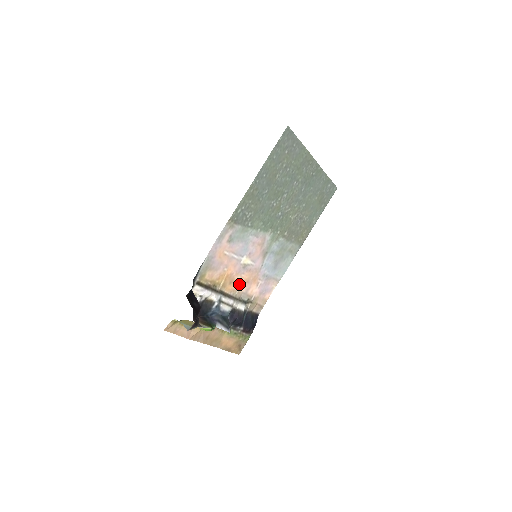
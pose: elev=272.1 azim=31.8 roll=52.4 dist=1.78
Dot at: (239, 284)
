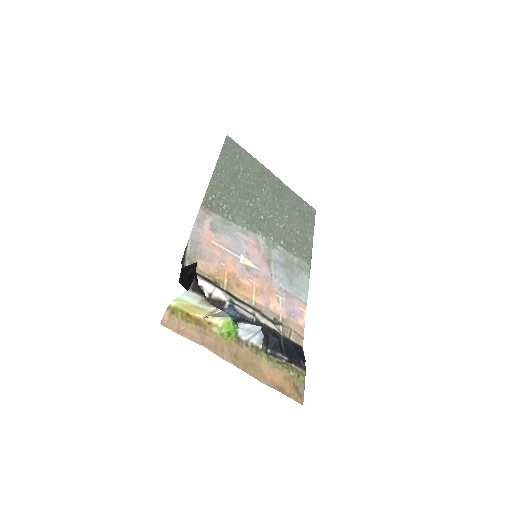
Dot at: (251, 292)
